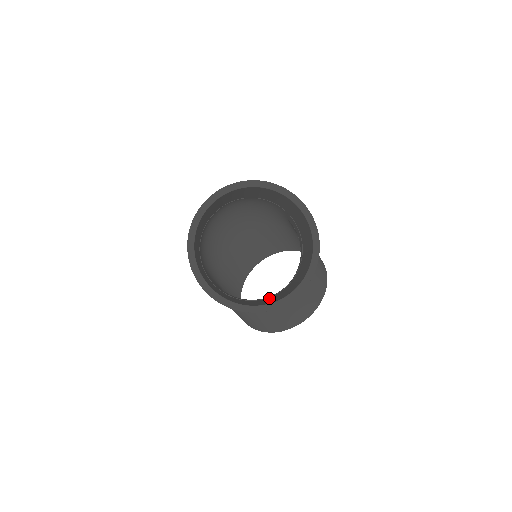
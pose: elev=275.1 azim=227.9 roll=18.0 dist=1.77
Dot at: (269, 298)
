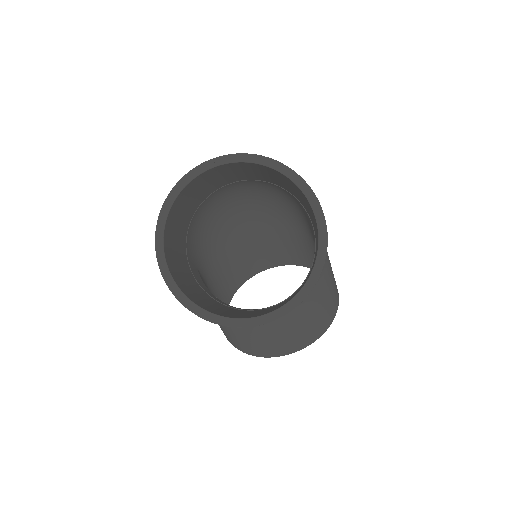
Dot at: (243, 311)
